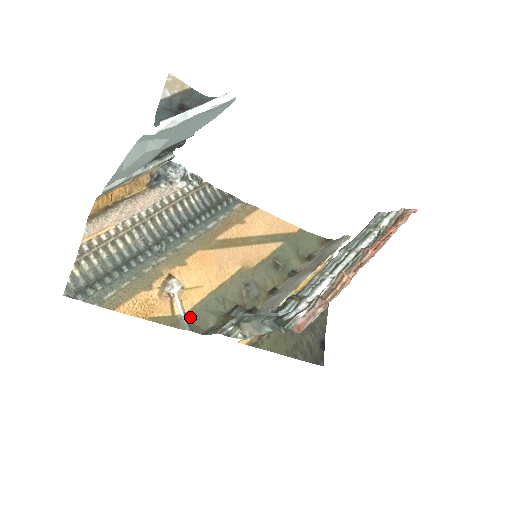
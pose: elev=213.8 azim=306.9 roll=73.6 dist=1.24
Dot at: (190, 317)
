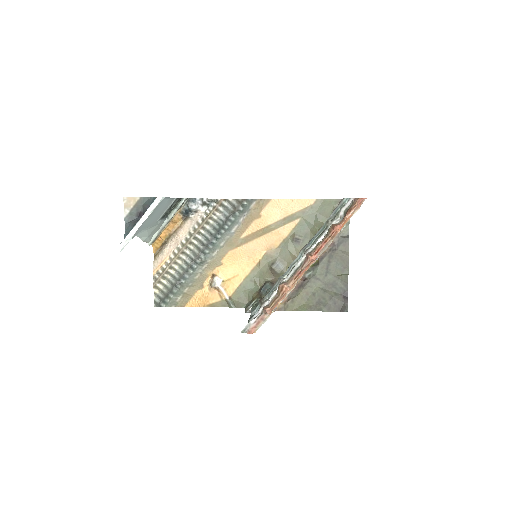
Dot at: (234, 298)
